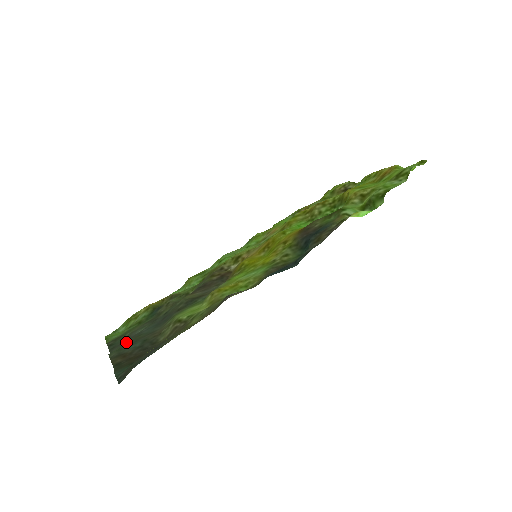
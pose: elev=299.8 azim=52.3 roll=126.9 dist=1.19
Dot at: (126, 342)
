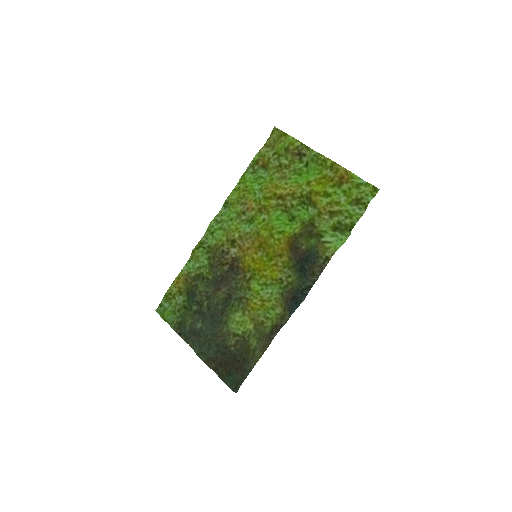
Dot at: (201, 343)
